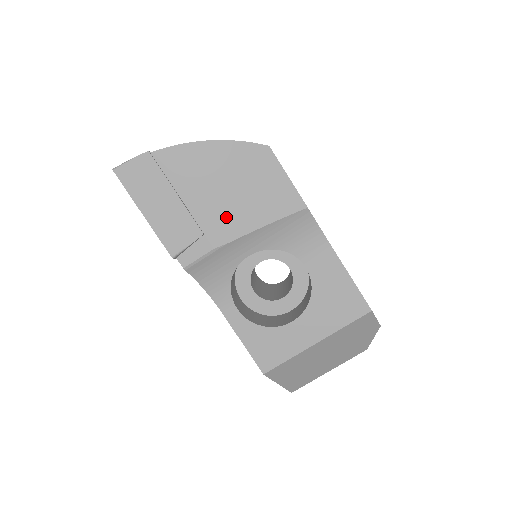
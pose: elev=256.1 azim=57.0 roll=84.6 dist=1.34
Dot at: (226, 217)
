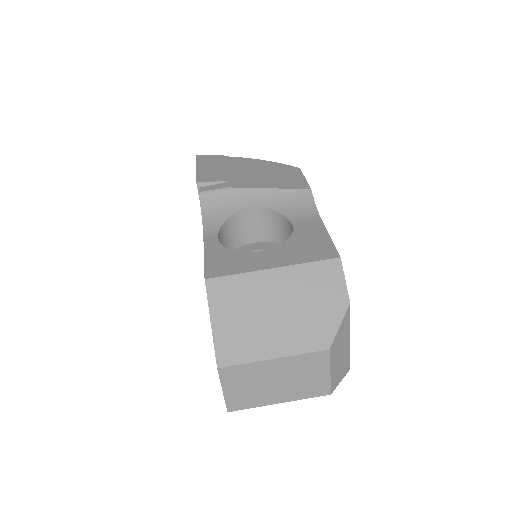
Dot at: (249, 180)
